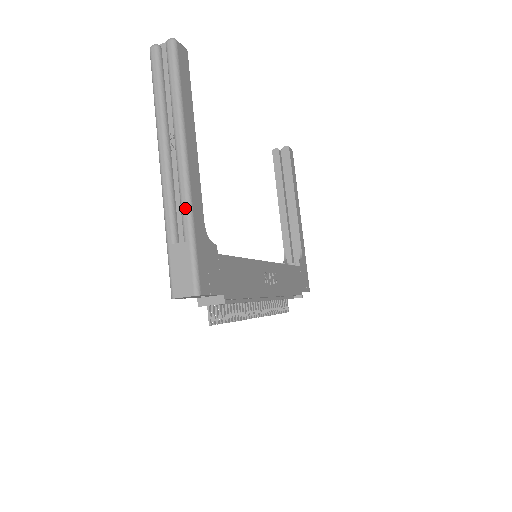
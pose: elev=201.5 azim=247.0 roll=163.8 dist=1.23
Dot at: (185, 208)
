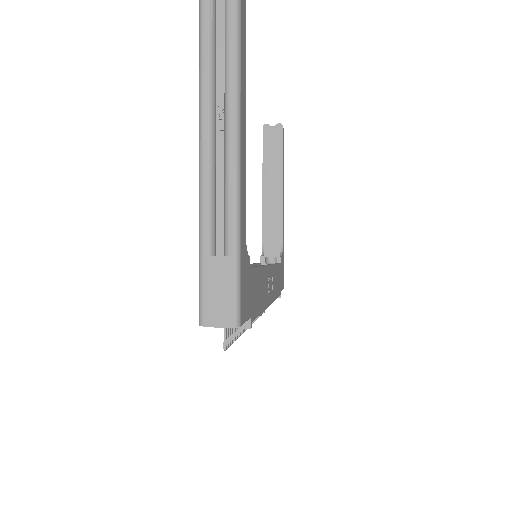
Dot at: (232, 212)
